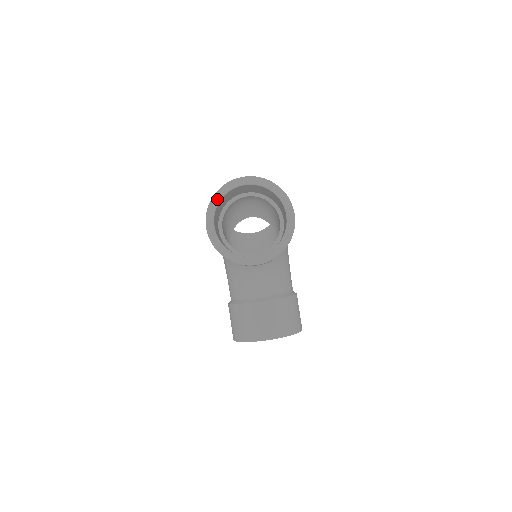
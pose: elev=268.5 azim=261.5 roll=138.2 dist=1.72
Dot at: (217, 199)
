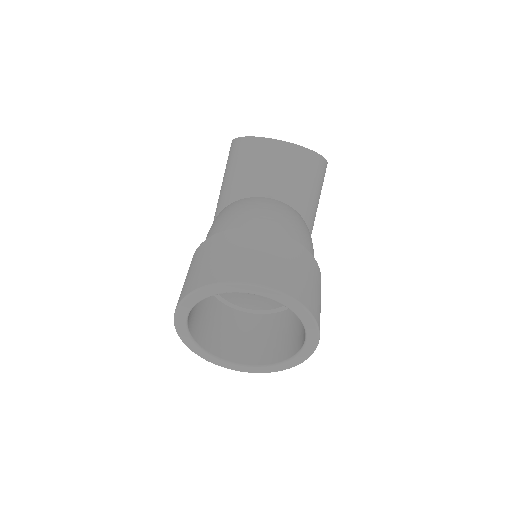
Dot at: (203, 295)
